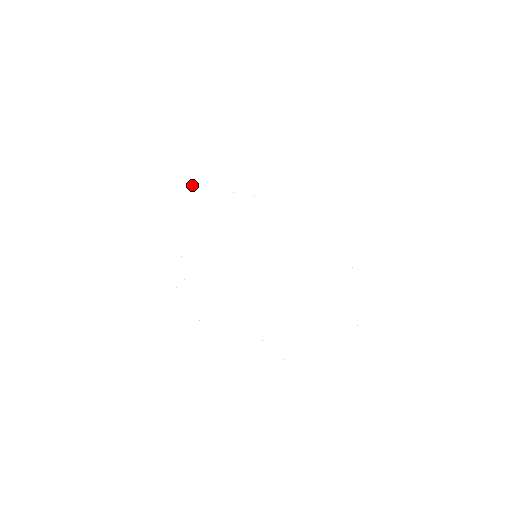
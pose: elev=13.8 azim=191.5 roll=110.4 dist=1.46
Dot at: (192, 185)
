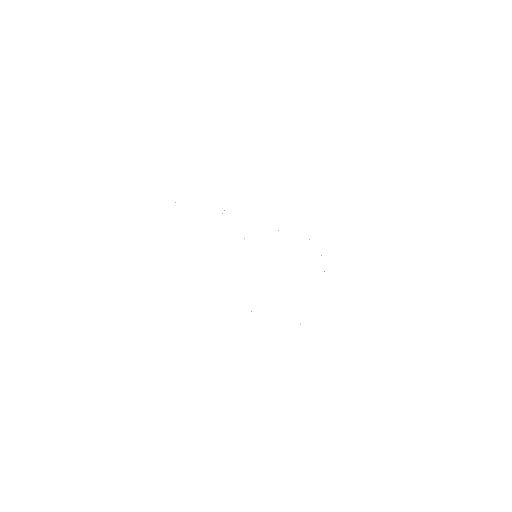
Dot at: occluded
